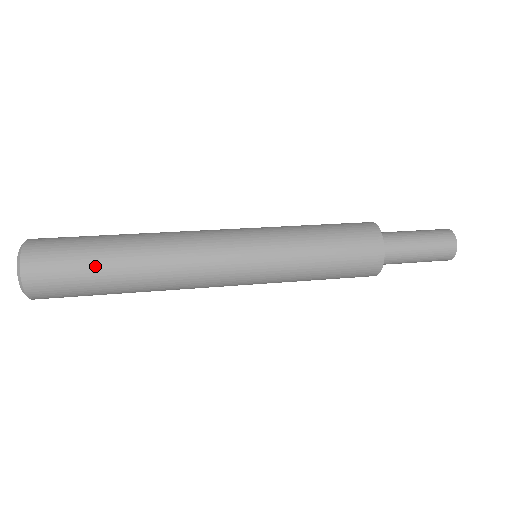
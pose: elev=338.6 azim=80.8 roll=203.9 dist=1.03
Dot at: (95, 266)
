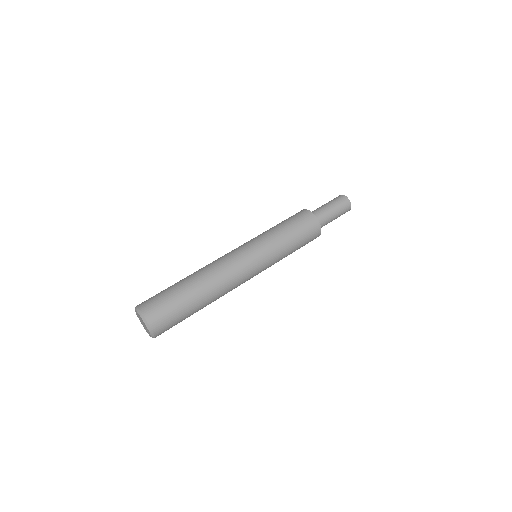
Dot at: (184, 302)
